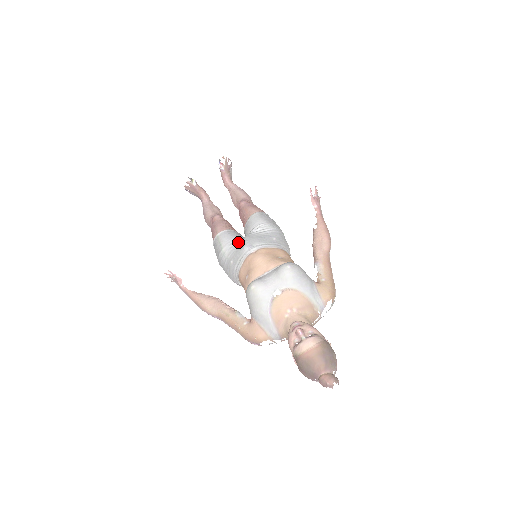
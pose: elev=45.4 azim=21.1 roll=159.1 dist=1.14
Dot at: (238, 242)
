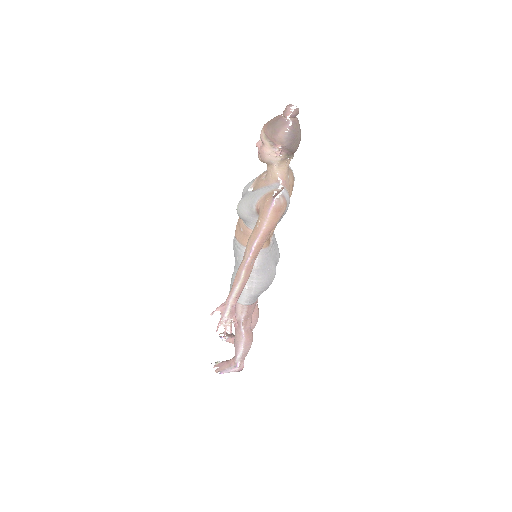
Dot at: occluded
